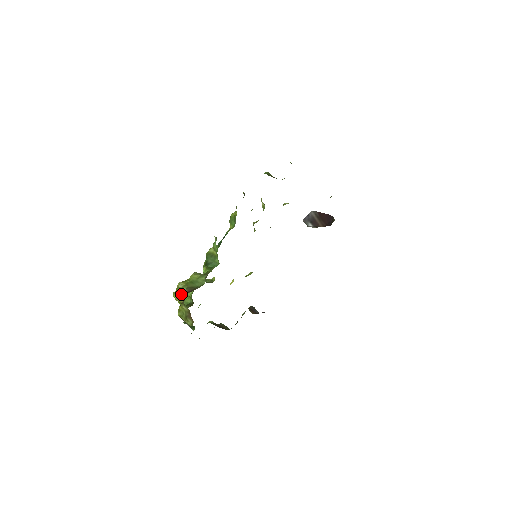
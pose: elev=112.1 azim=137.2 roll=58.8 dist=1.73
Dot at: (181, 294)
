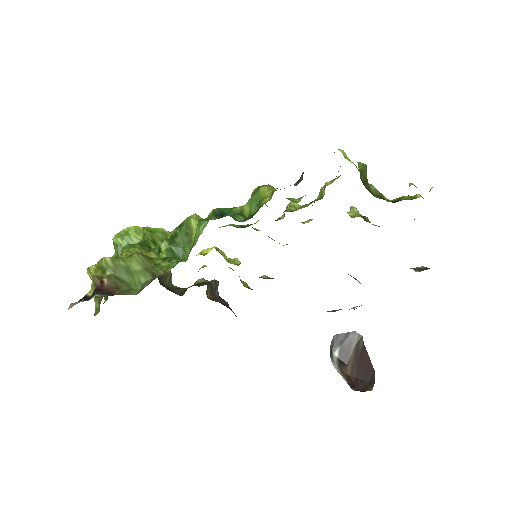
Dot at: (95, 282)
